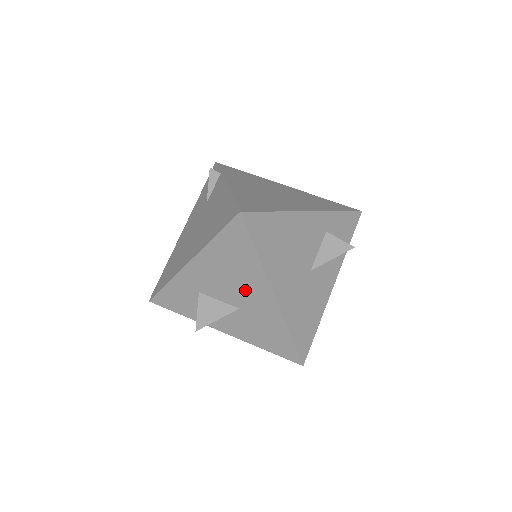
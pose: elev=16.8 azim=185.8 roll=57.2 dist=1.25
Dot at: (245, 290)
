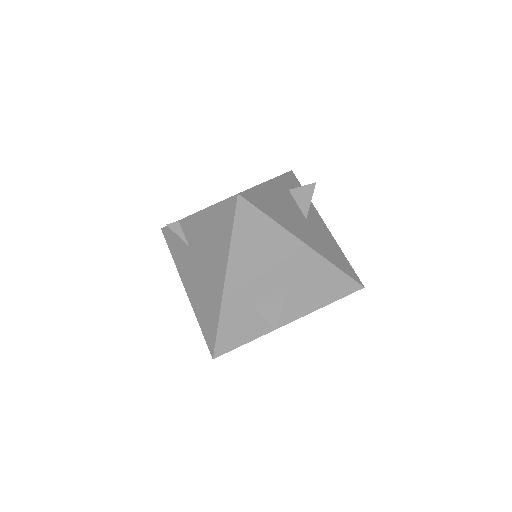
Dot at: (282, 262)
